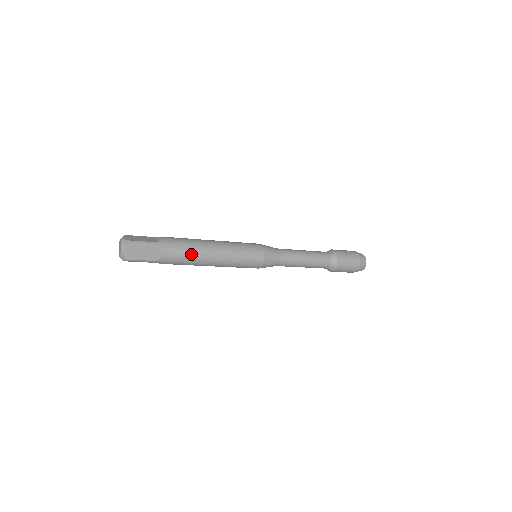
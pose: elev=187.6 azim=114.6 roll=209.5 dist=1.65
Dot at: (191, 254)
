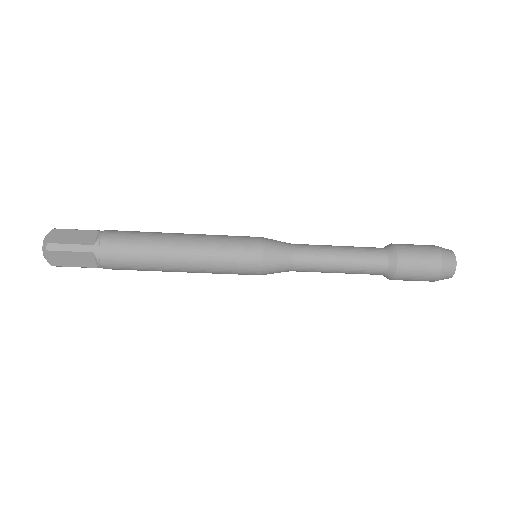
Dot at: (145, 235)
